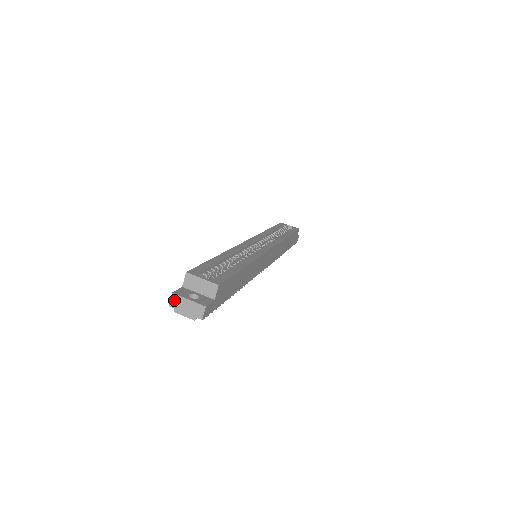
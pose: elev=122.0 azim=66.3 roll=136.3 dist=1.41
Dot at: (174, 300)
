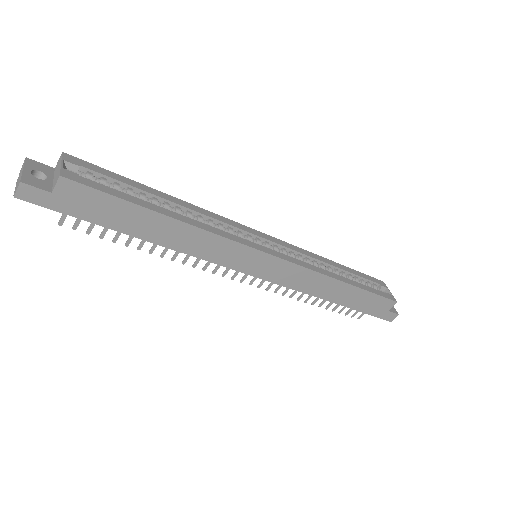
Dot at: (22, 166)
